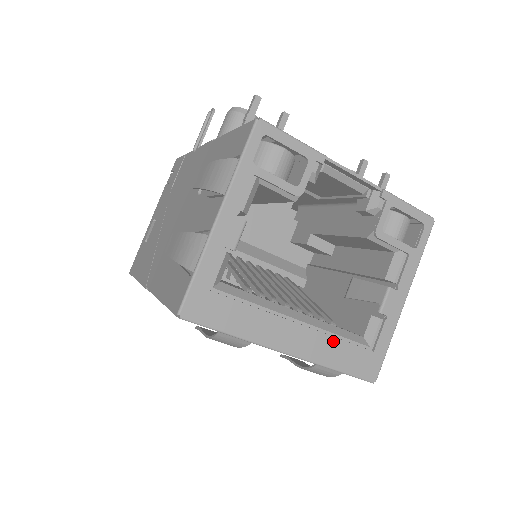
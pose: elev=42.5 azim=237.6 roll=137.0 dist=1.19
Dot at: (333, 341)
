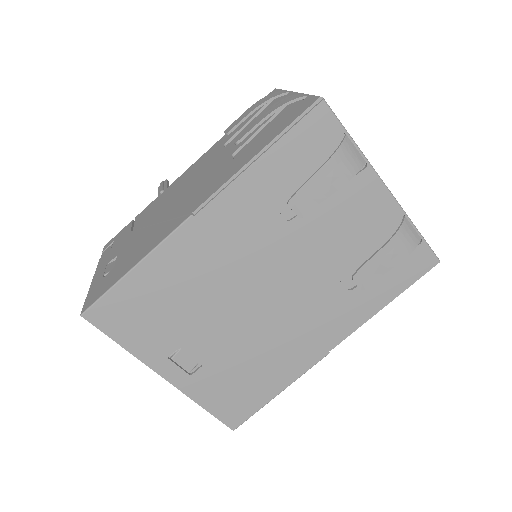
Dot at: occluded
